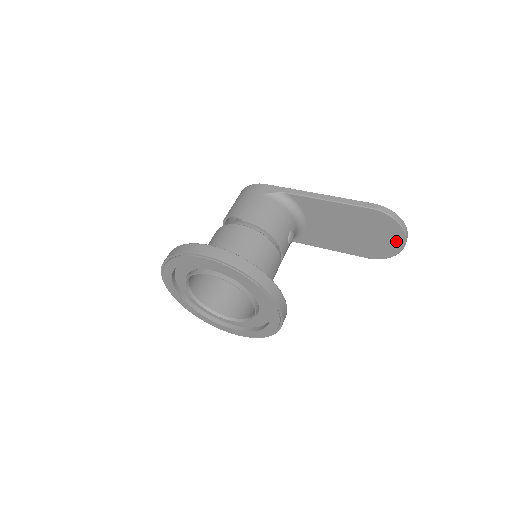
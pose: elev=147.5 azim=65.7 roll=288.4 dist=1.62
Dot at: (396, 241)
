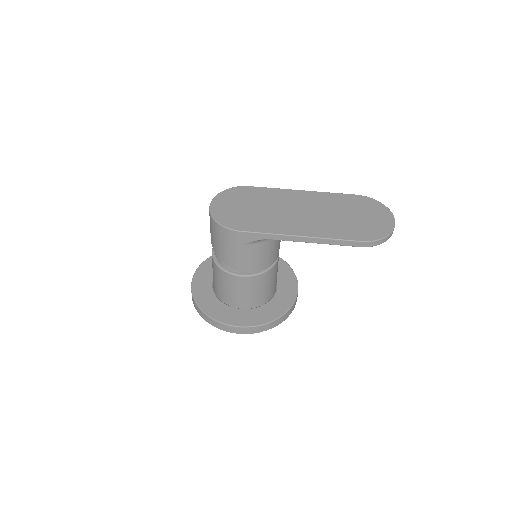
Dot at: occluded
